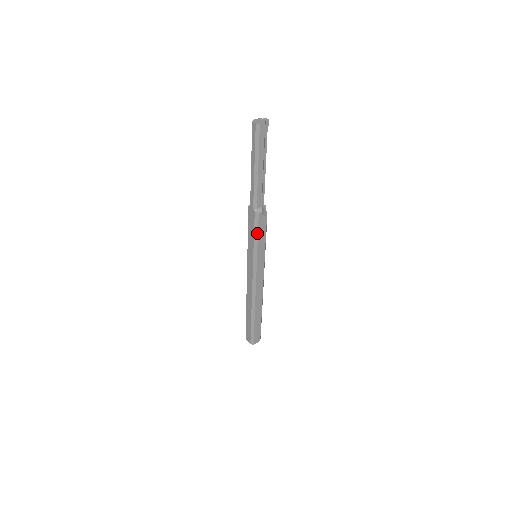
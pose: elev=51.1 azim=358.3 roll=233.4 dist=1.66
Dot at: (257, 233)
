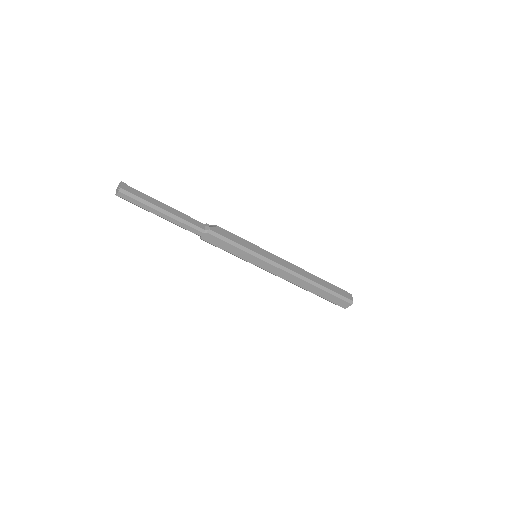
Dot at: (230, 241)
